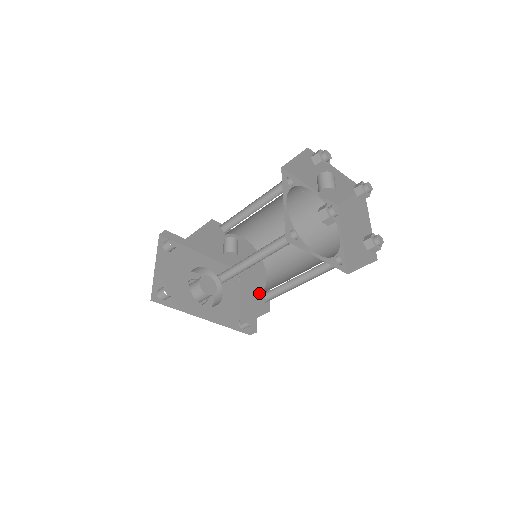
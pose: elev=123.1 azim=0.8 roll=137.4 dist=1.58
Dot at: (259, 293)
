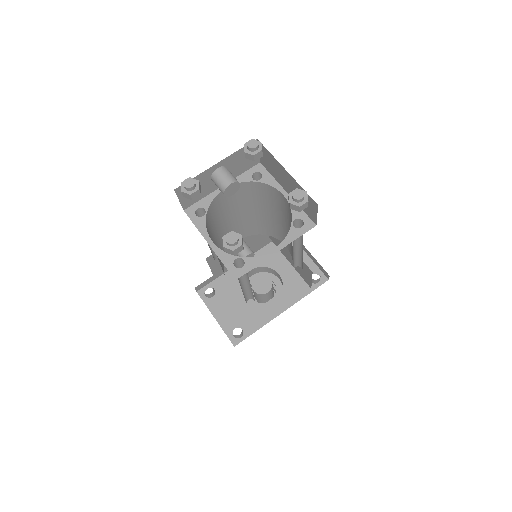
Dot at: occluded
